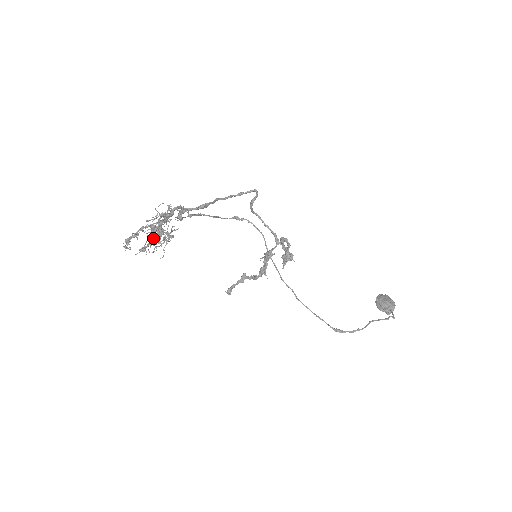
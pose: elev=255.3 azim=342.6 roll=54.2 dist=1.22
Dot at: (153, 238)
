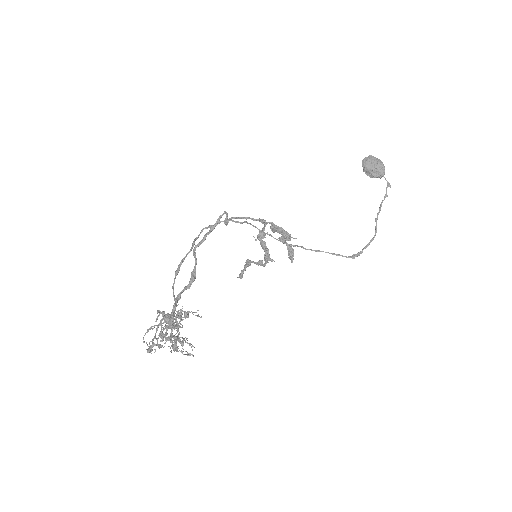
Dot at: occluded
